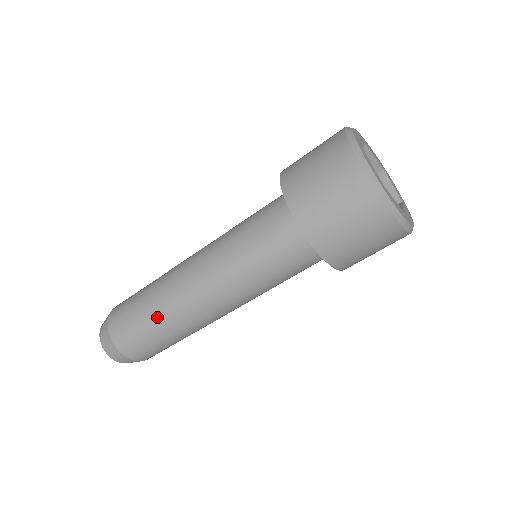
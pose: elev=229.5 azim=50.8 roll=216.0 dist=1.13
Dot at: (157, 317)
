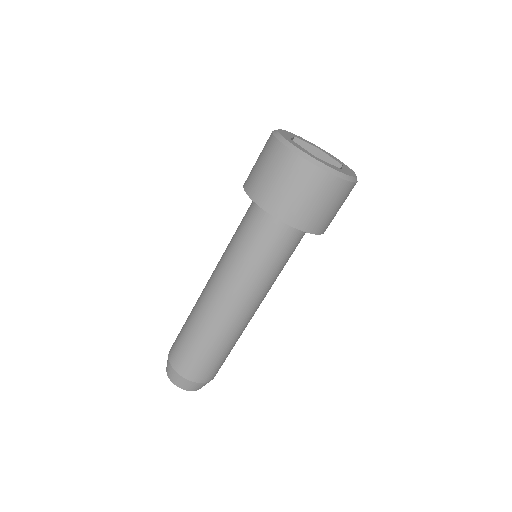
Dot at: (190, 316)
